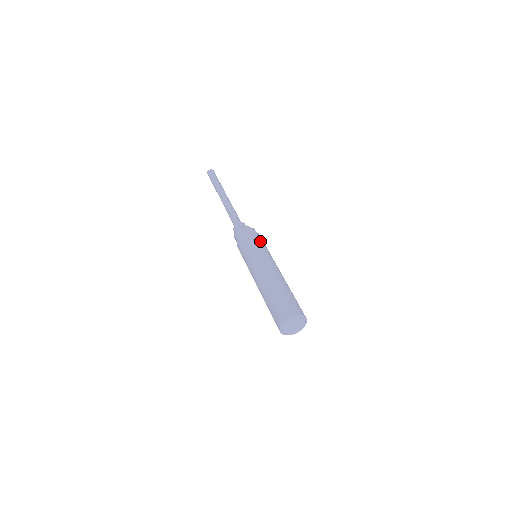
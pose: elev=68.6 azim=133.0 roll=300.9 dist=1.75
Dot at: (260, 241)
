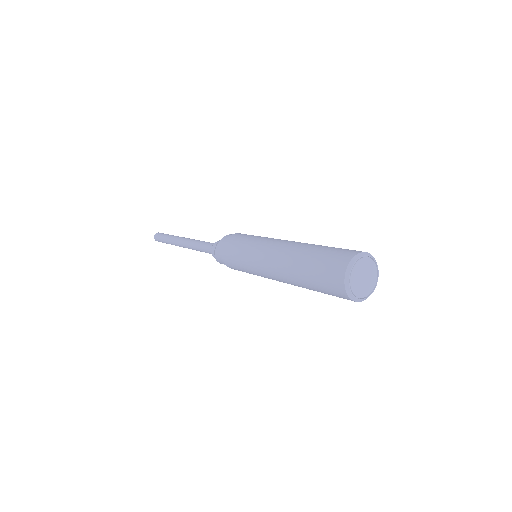
Dot at: (242, 238)
